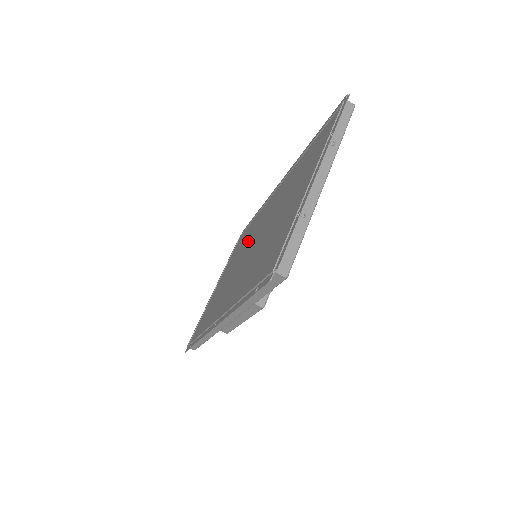
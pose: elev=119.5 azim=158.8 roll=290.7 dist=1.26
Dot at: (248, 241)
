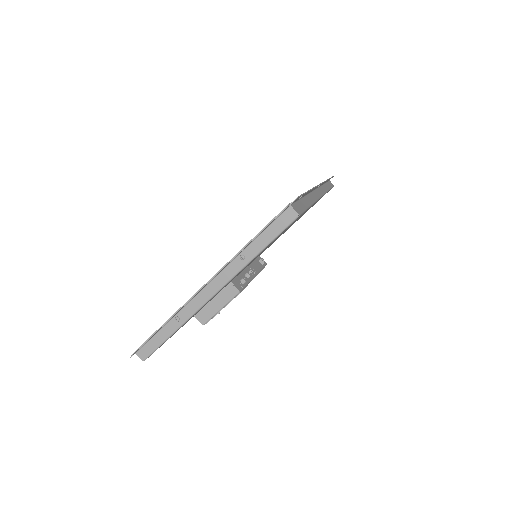
Dot at: occluded
